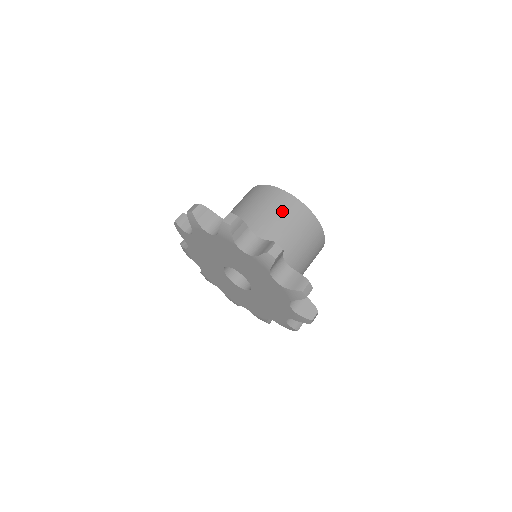
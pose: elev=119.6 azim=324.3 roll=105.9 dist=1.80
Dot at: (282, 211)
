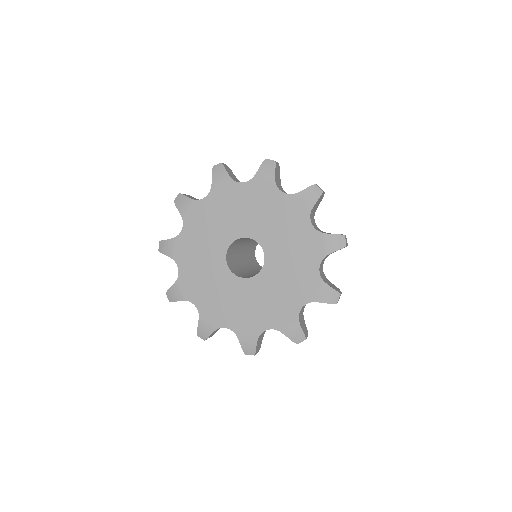
Dot at: occluded
